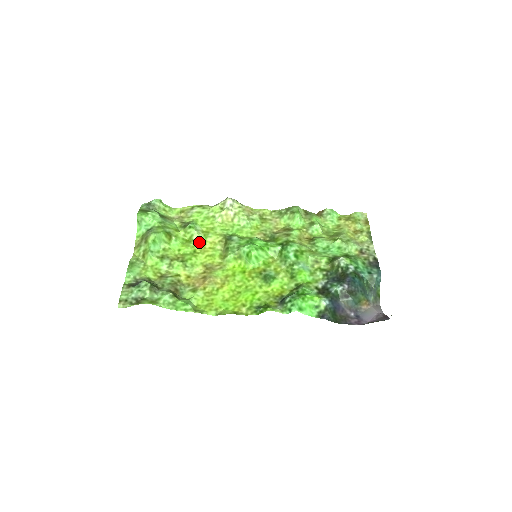
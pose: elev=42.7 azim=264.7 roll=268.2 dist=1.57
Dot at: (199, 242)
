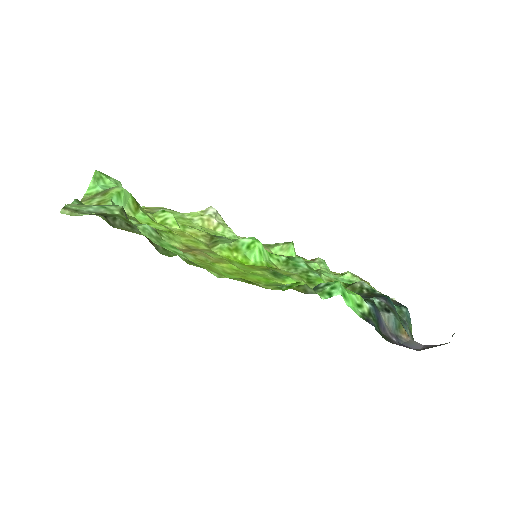
Dot at: (175, 228)
